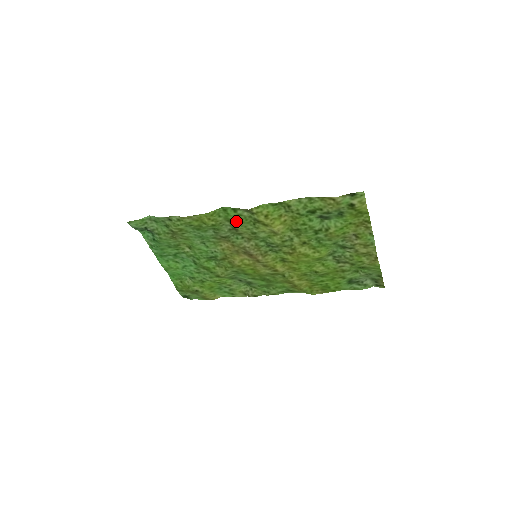
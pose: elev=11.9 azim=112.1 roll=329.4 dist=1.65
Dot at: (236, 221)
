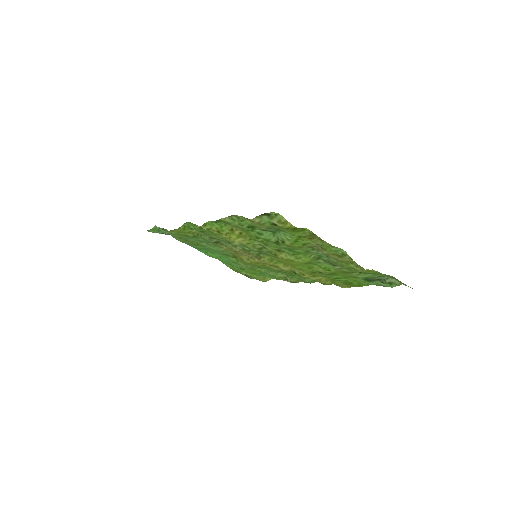
Dot at: (206, 232)
